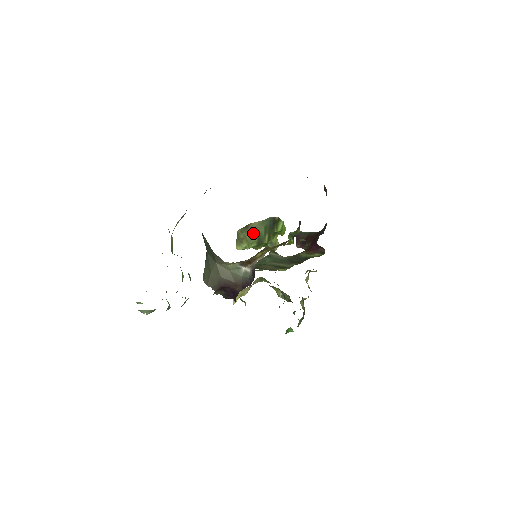
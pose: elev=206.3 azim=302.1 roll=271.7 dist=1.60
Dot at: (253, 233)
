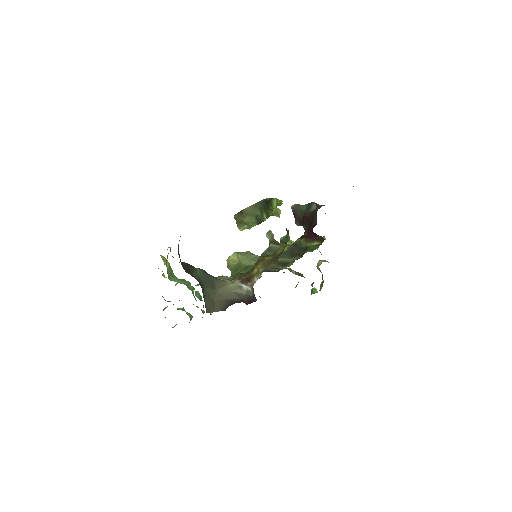
Dot at: (249, 216)
